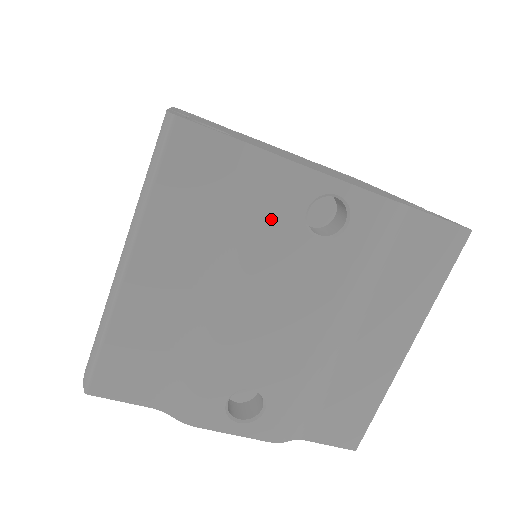
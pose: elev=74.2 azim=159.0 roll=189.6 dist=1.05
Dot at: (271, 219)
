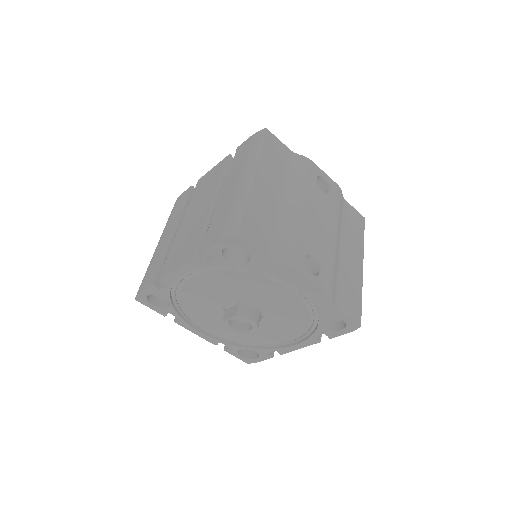
Dot at: (306, 176)
